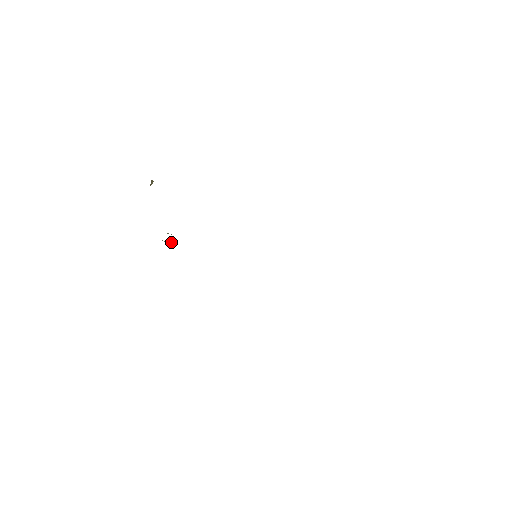
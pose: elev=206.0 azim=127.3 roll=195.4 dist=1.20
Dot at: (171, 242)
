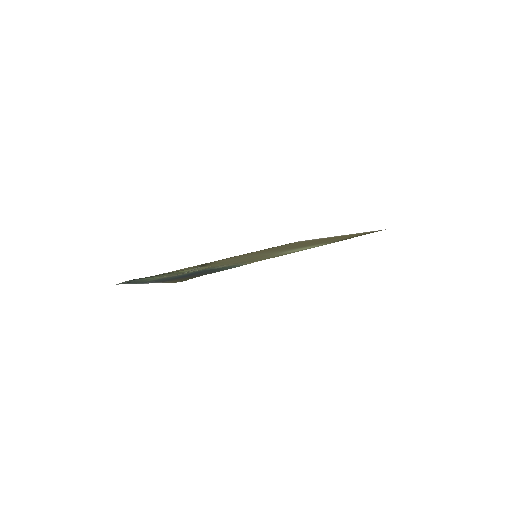
Dot at: occluded
